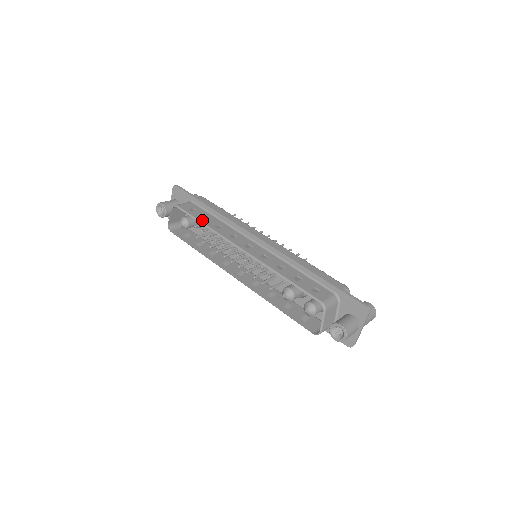
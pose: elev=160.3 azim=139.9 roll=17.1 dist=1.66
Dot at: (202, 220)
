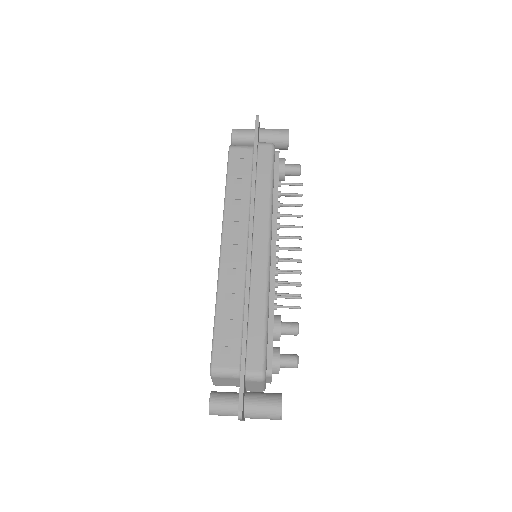
Dot at: (230, 183)
